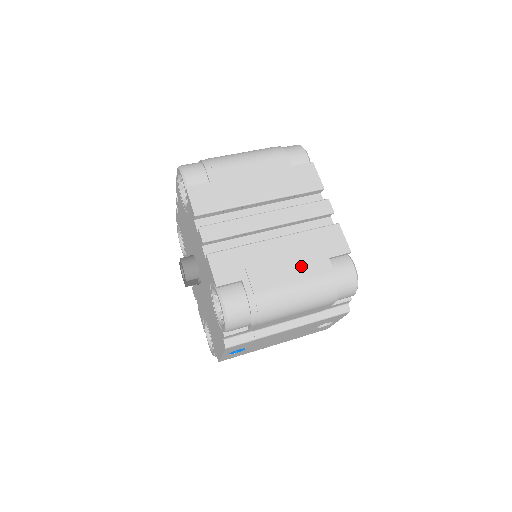
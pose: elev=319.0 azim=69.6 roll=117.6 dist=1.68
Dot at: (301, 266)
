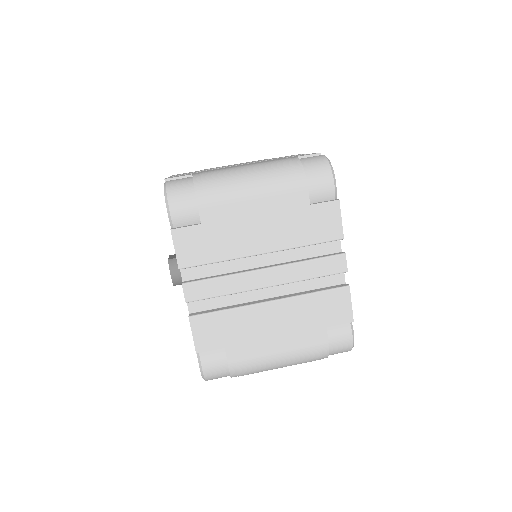
Dot at: (293, 336)
